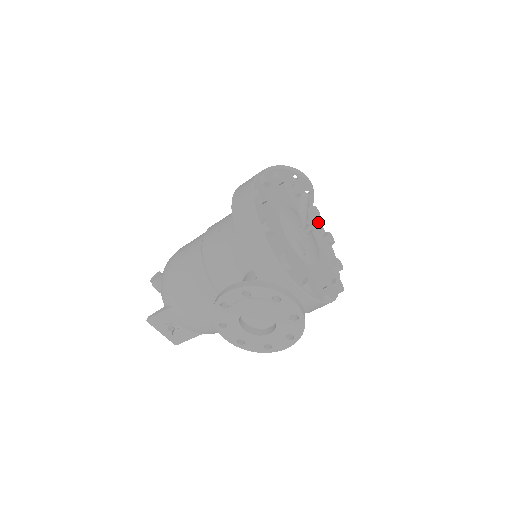
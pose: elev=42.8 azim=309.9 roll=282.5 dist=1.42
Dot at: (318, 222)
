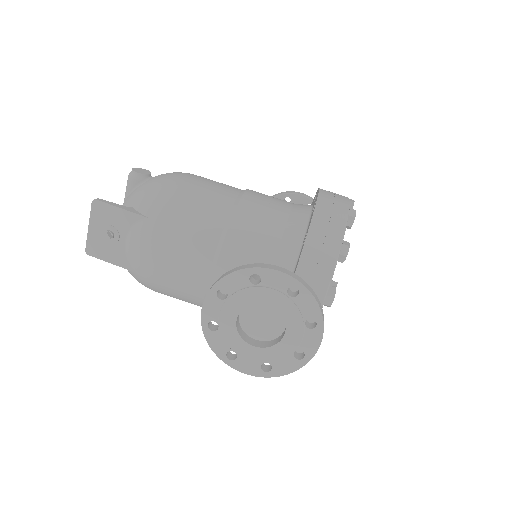
Dot at: occluded
